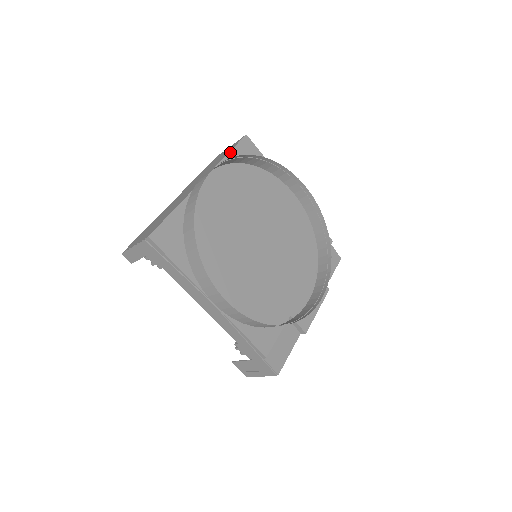
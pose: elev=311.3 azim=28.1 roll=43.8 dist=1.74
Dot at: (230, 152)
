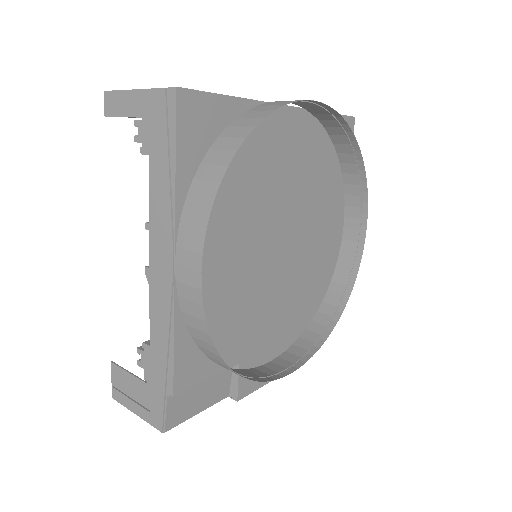
Dot at: occluded
